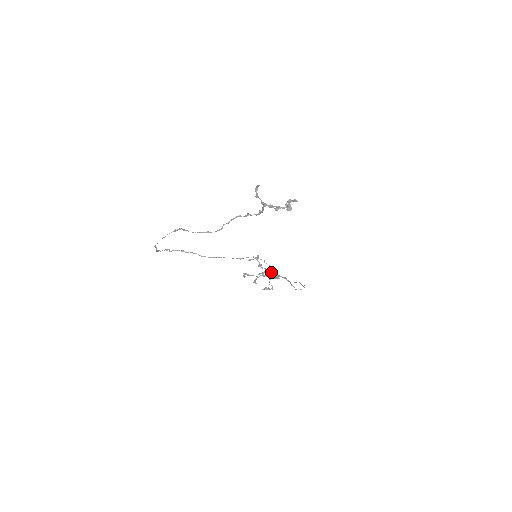
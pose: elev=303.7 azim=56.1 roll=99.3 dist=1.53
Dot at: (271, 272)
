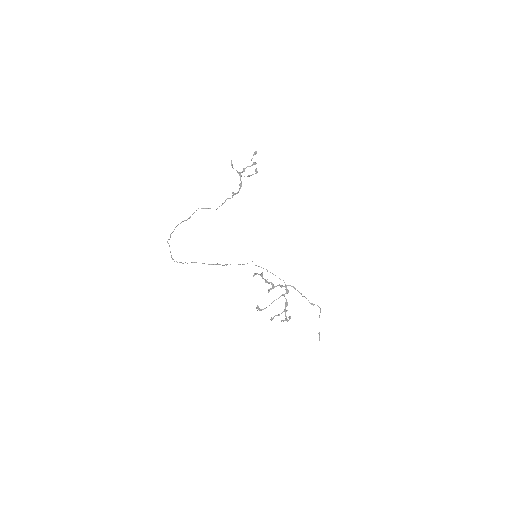
Dot at: (278, 285)
